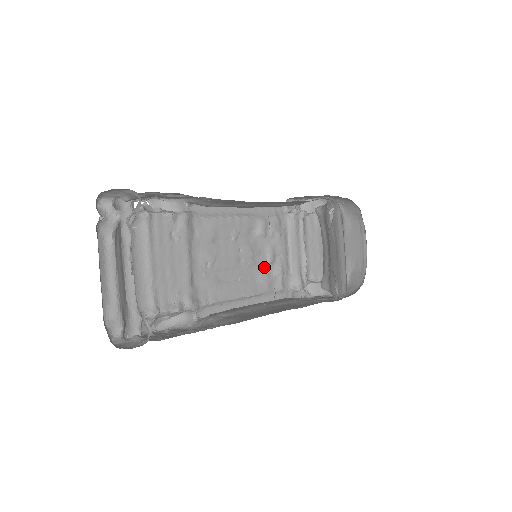
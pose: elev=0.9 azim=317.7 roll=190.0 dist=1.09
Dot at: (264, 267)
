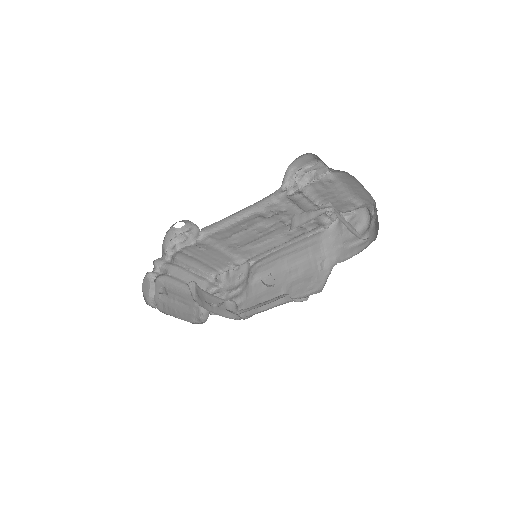
Dot at: (284, 227)
